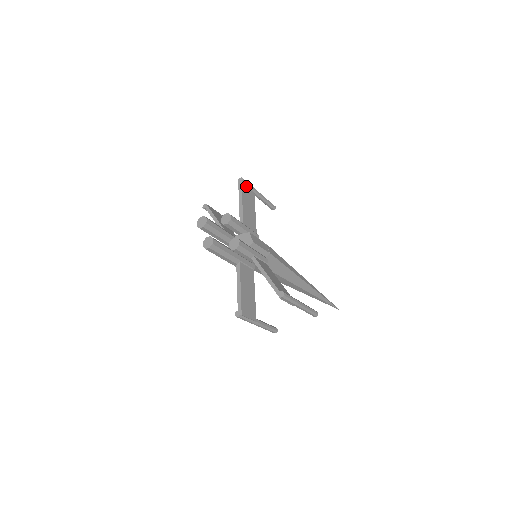
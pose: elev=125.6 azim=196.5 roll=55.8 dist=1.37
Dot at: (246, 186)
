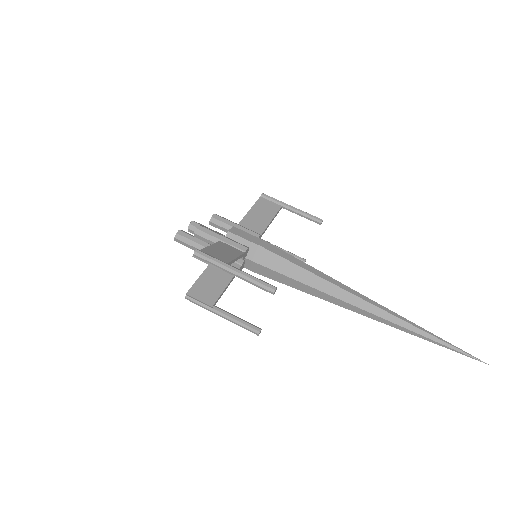
Dot at: (268, 200)
